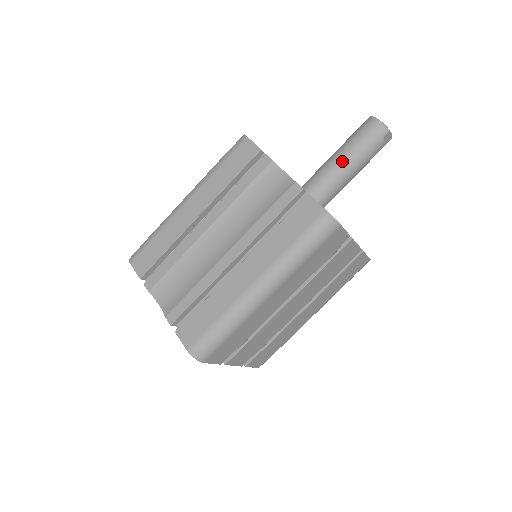
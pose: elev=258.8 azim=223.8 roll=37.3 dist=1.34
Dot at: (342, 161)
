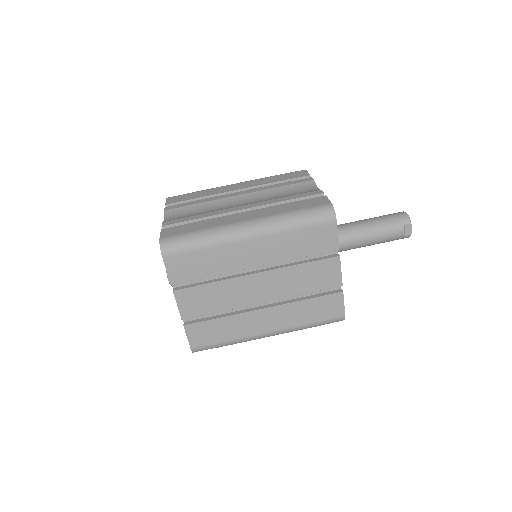
Dot at: (364, 223)
